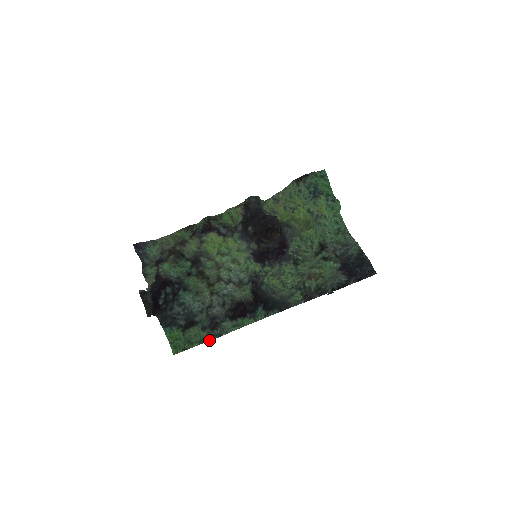
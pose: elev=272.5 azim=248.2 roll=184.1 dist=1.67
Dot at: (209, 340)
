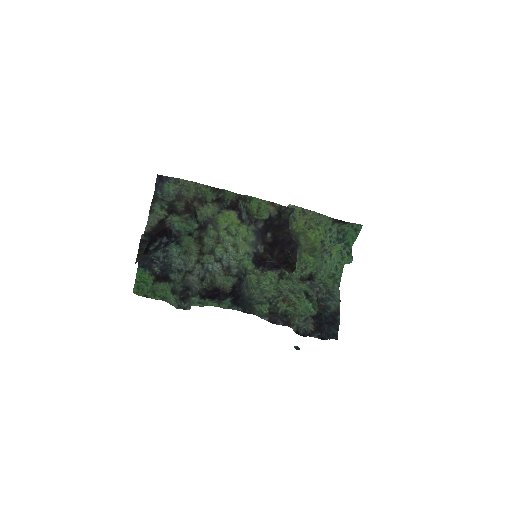
Dot at: (172, 305)
